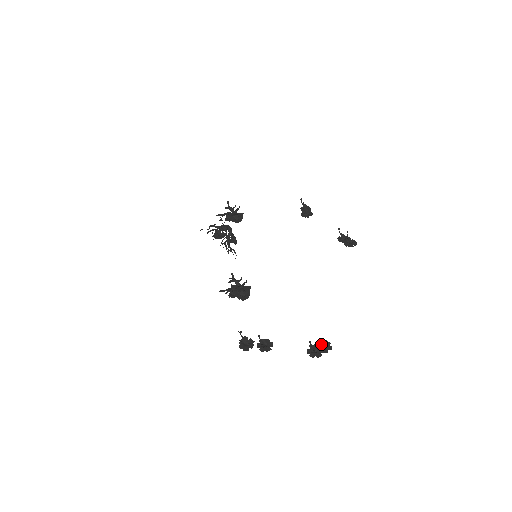
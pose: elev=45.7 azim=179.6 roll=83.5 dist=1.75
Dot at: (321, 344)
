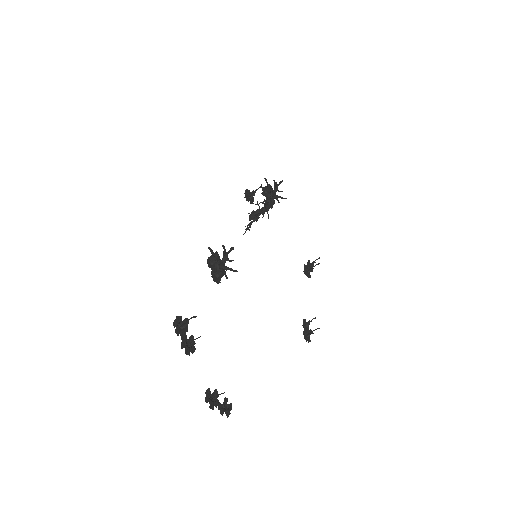
Dot at: occluded
